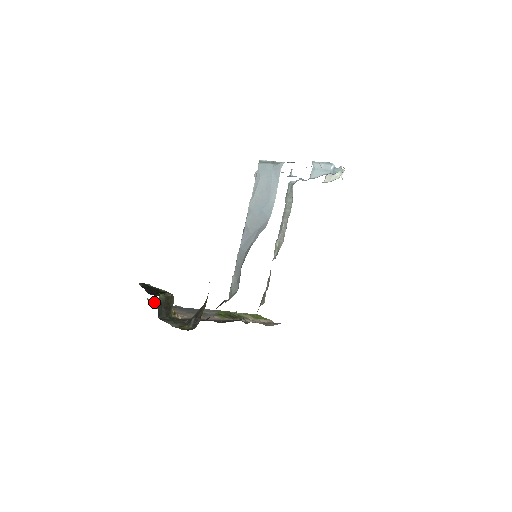
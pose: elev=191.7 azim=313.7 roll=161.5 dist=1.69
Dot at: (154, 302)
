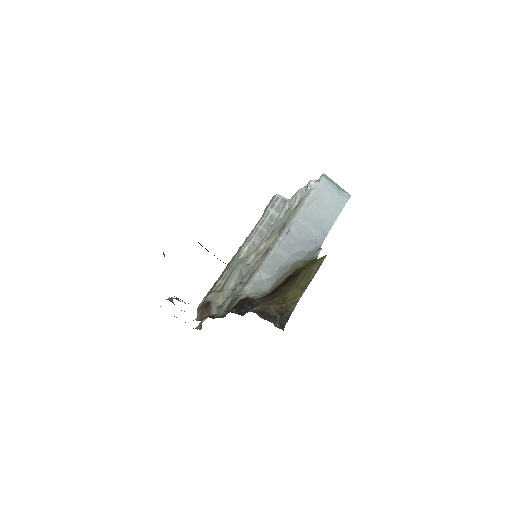
Dot at: occluded
